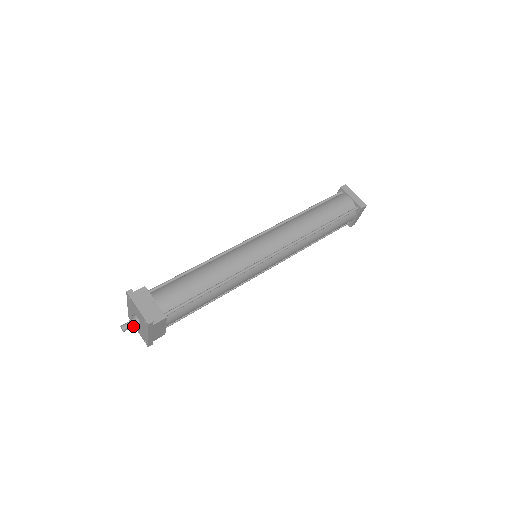
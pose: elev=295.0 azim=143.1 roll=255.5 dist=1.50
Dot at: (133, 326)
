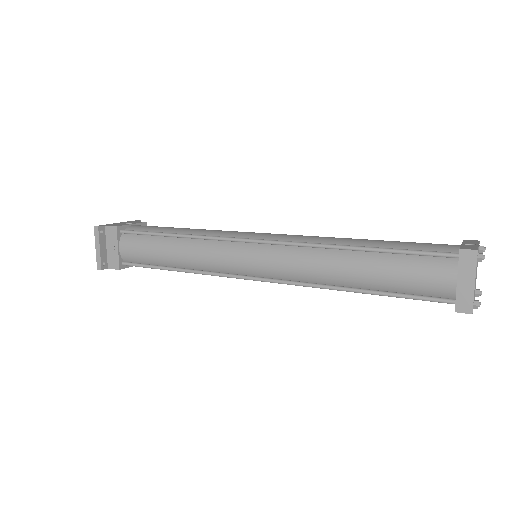
Dot at: occluded
